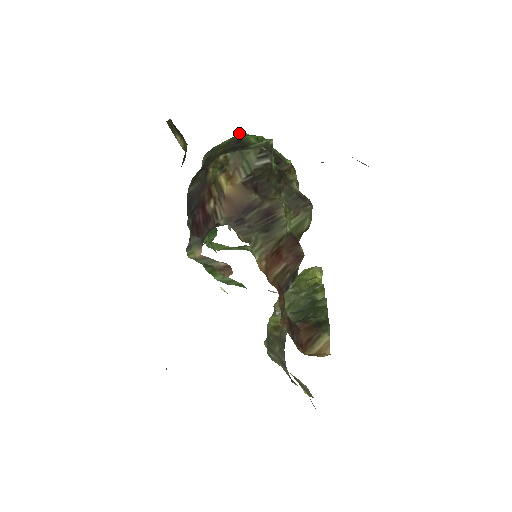
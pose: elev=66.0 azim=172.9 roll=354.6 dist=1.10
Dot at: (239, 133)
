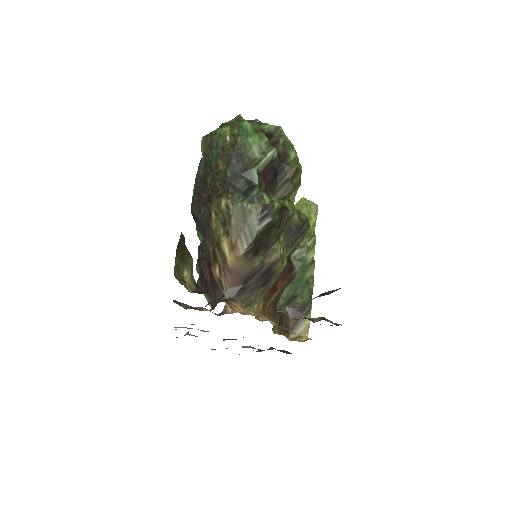
Dot at: (240, 126)
